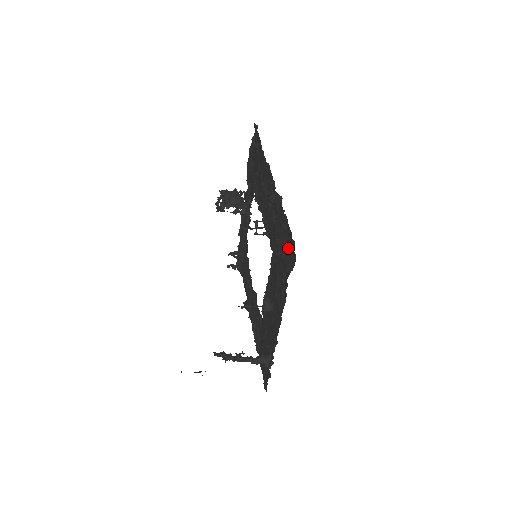
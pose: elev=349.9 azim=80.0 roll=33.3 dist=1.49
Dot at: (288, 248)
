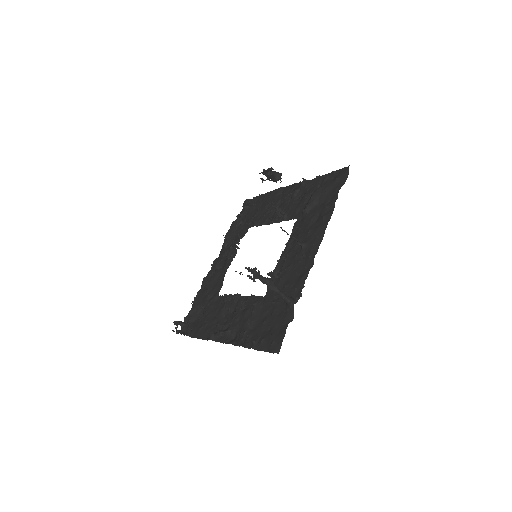
Dot at: (337, 177)
